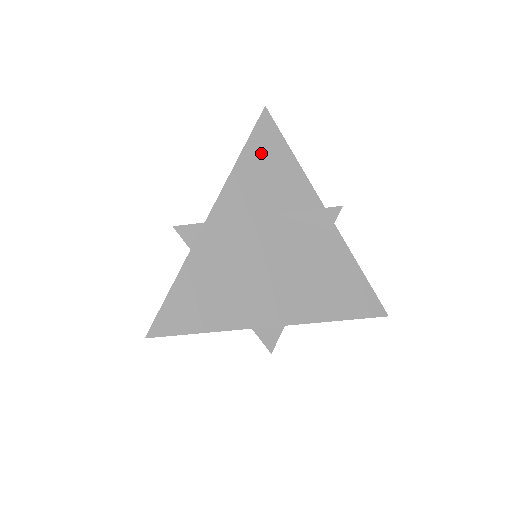
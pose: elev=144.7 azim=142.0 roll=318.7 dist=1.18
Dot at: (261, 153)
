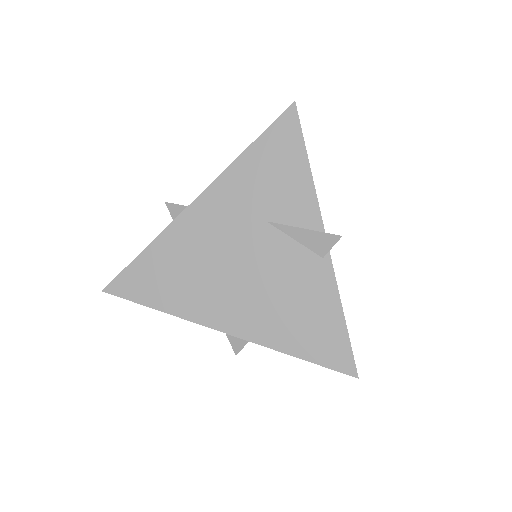
Dot at: (271, 152)
